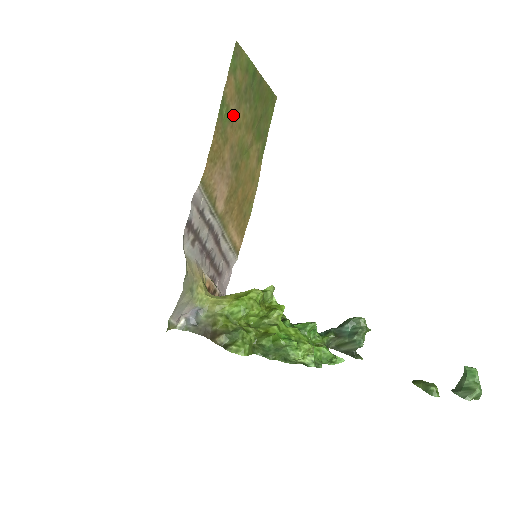
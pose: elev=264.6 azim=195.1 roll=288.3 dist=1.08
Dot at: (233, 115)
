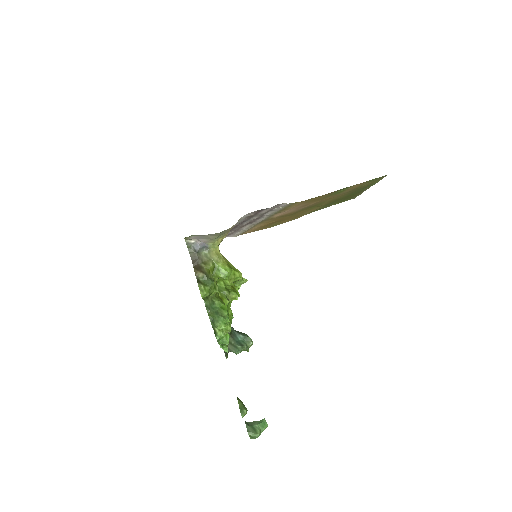
Dot at: (340, 193)
